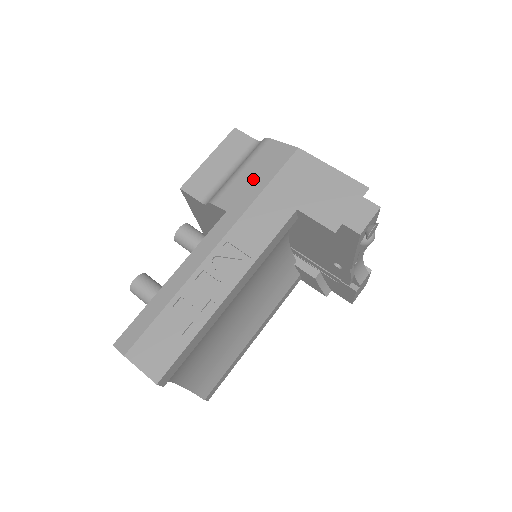
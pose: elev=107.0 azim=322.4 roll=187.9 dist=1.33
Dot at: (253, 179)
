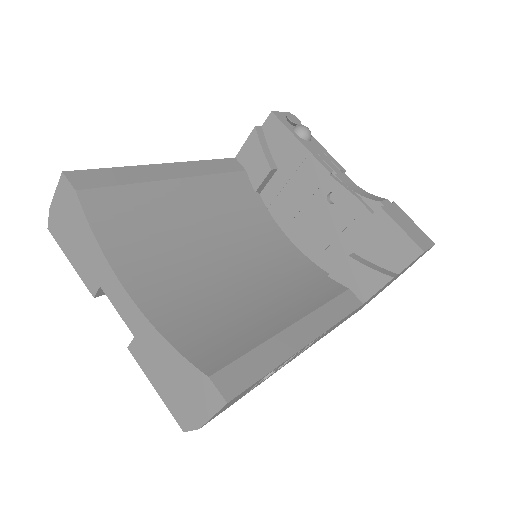
Dot at: occluded
